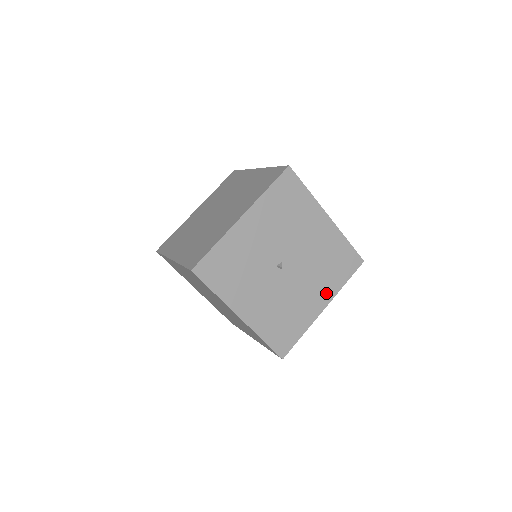
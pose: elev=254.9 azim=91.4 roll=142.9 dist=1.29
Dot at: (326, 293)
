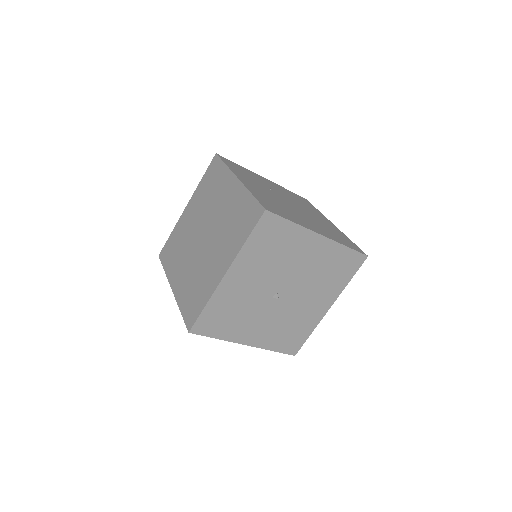
Dot at: (329, 296)
